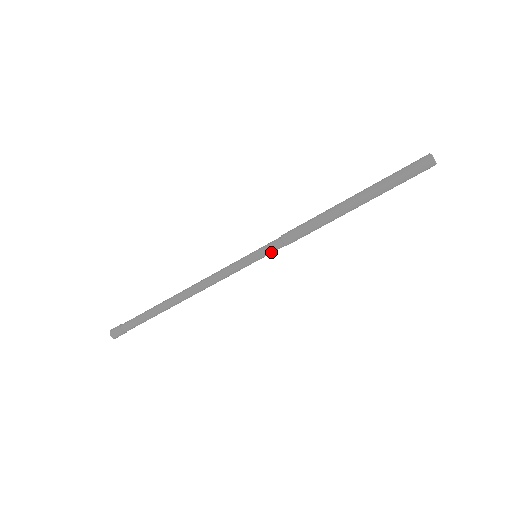
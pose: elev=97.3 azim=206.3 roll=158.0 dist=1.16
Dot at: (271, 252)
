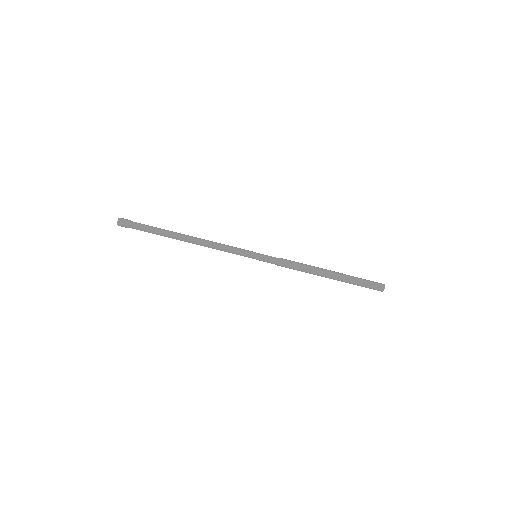
Dot at: (268, 259)
